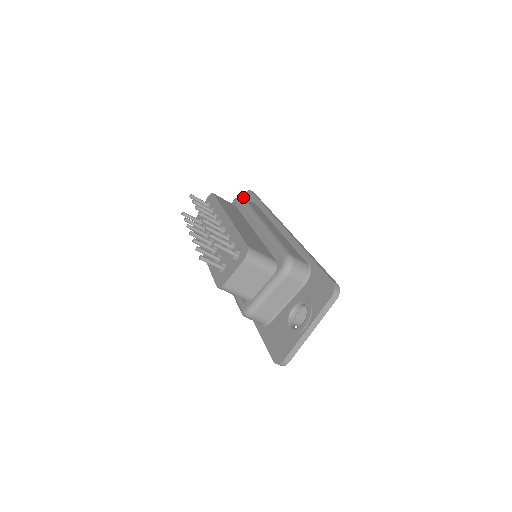
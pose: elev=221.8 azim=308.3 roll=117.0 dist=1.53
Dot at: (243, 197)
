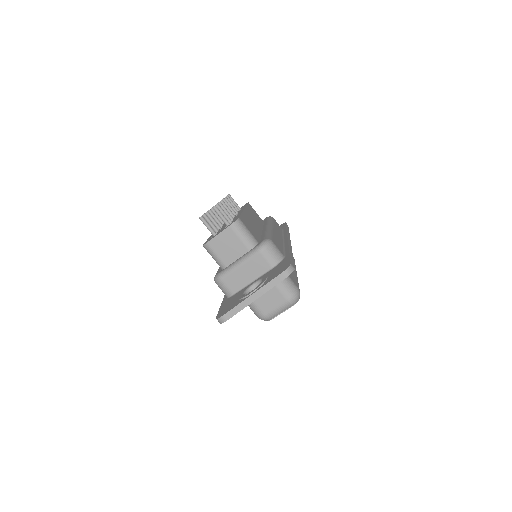
Dot at: occluded
